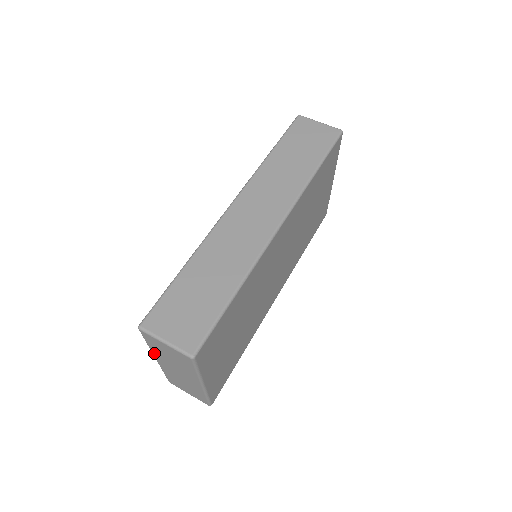
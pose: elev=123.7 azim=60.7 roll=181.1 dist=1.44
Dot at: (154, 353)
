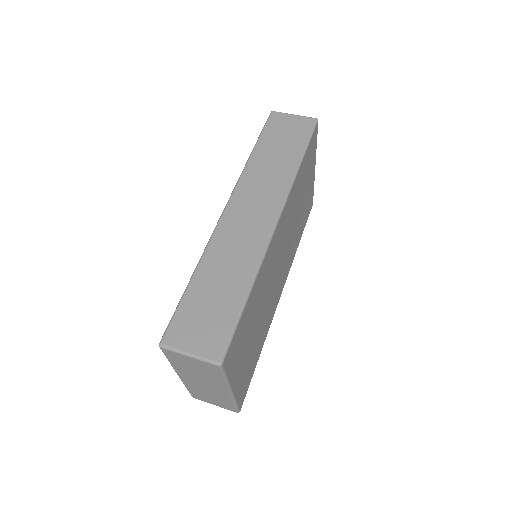
Dot at: (176, 370)
